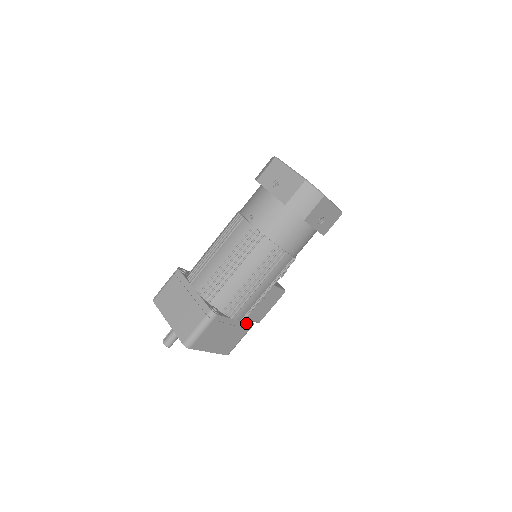
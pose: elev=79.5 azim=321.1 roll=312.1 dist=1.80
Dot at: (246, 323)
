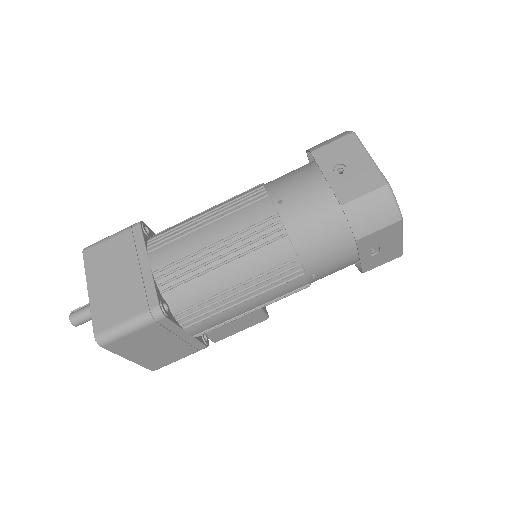
Dot at: (199, 341)
